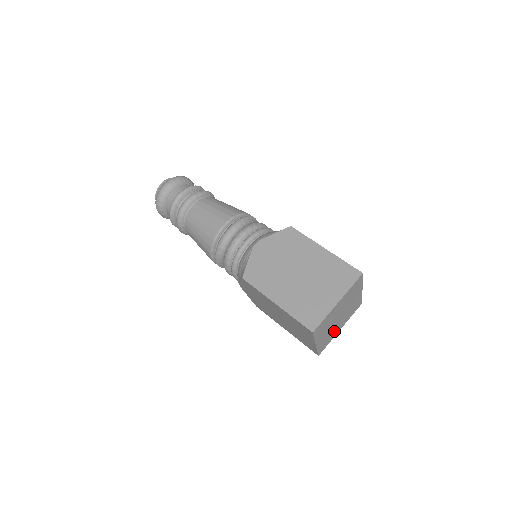
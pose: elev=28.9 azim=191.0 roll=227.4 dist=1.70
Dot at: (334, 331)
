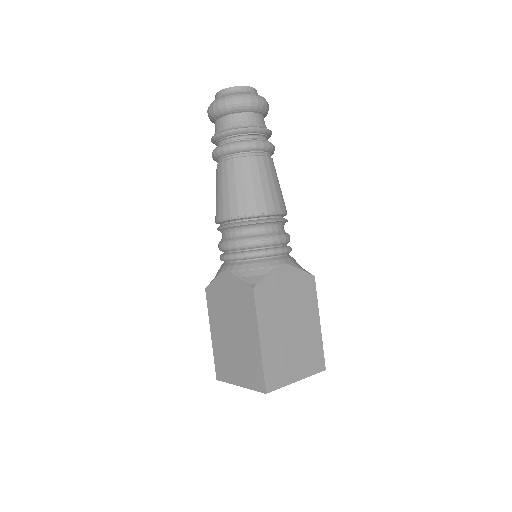
Dot at: occluded
